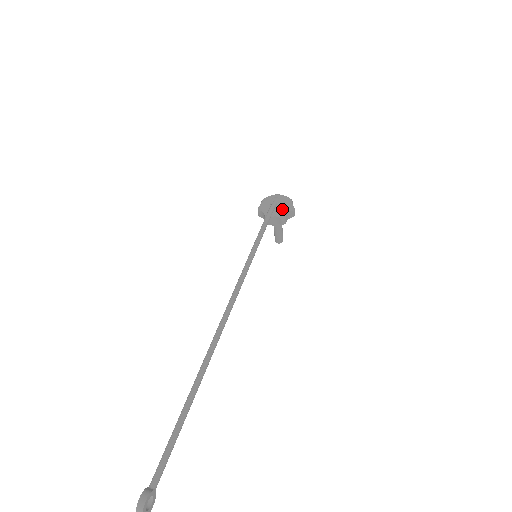
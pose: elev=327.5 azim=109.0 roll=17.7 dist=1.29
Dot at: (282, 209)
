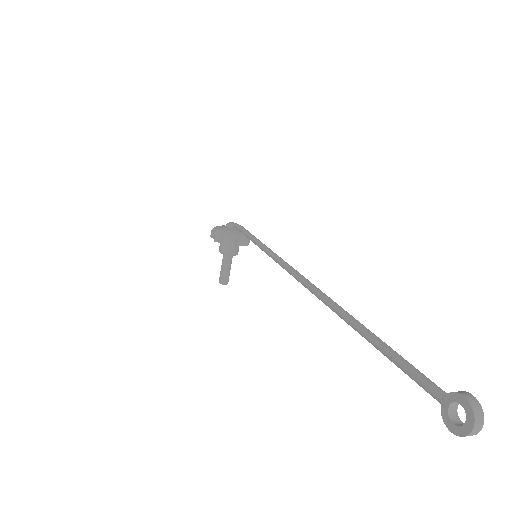
Dot at: occluded
